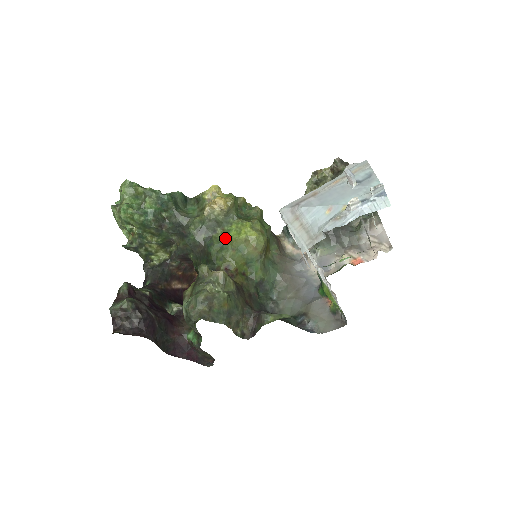
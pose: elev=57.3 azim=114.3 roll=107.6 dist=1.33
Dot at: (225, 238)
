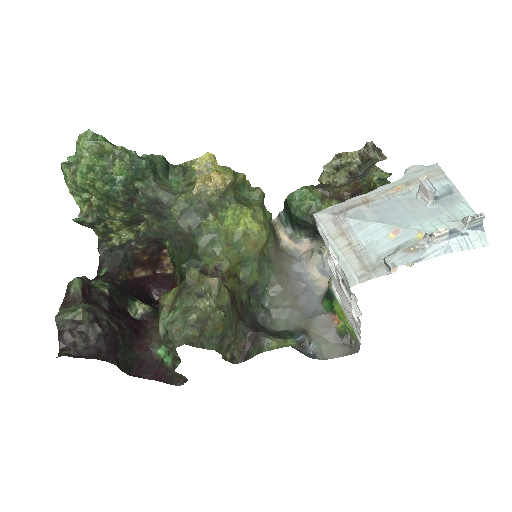
Dot at: (218, 228)
